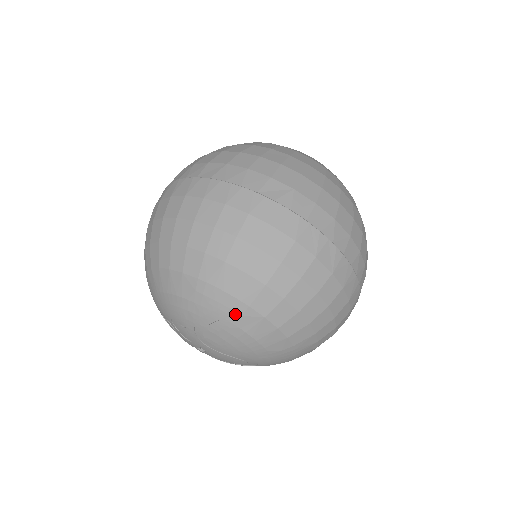
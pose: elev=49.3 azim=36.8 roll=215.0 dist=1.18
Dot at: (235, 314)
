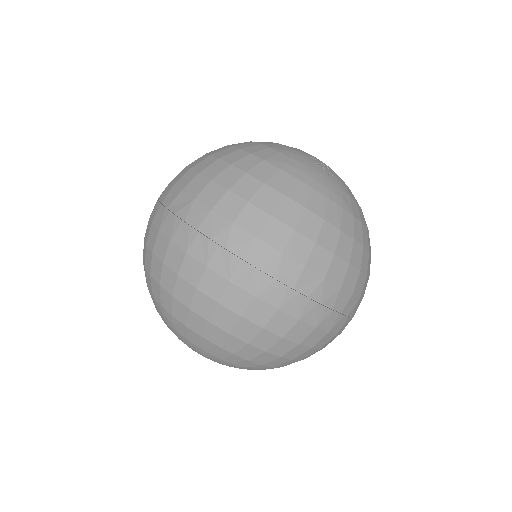
Dot at: occluded
